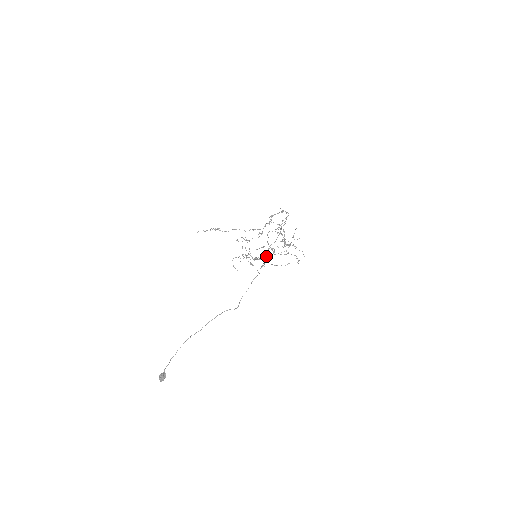
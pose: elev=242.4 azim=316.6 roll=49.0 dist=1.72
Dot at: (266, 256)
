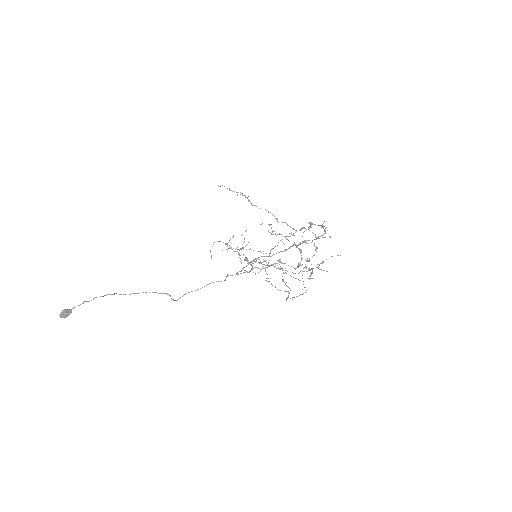
Dot at: occluded
